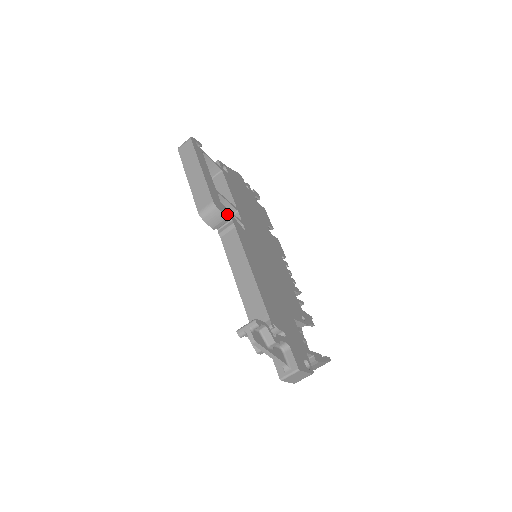
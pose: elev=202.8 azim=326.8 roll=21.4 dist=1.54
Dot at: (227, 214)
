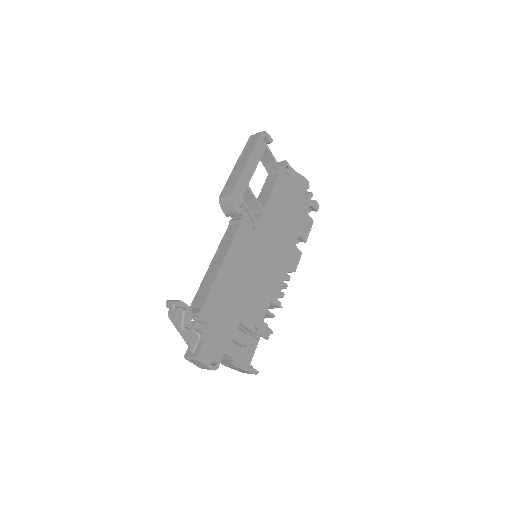
Dot at: (242, 209)
